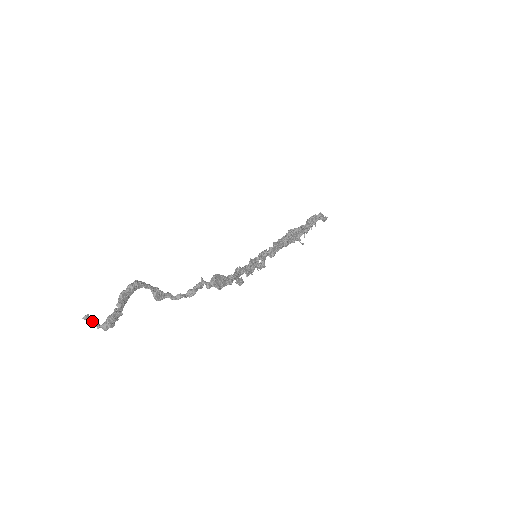
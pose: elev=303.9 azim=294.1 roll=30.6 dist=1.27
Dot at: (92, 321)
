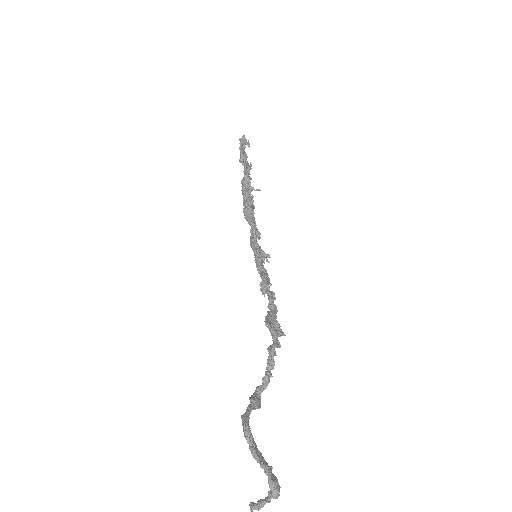
Dot at: (262, 505)
